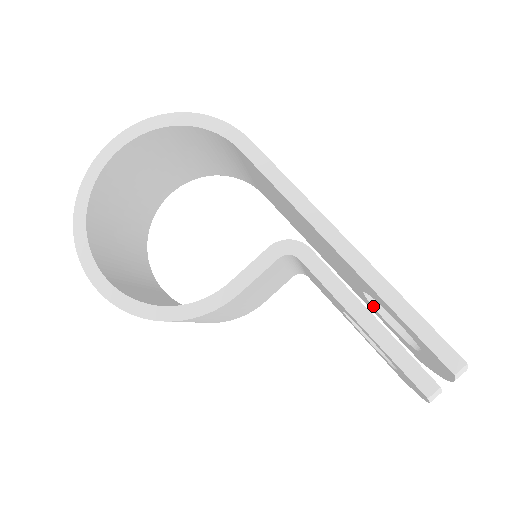
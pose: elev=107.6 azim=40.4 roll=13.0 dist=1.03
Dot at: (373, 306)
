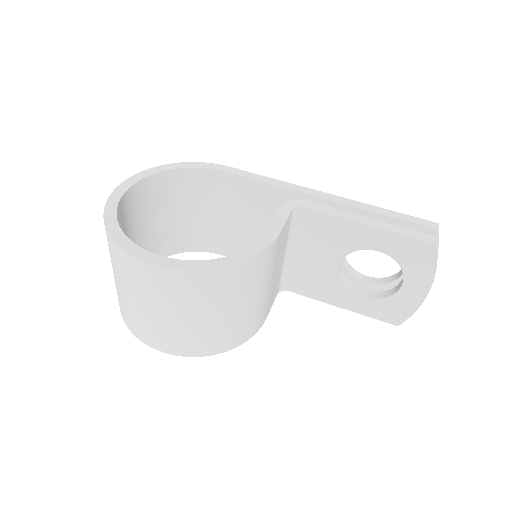
Dot at: (350, 274)
